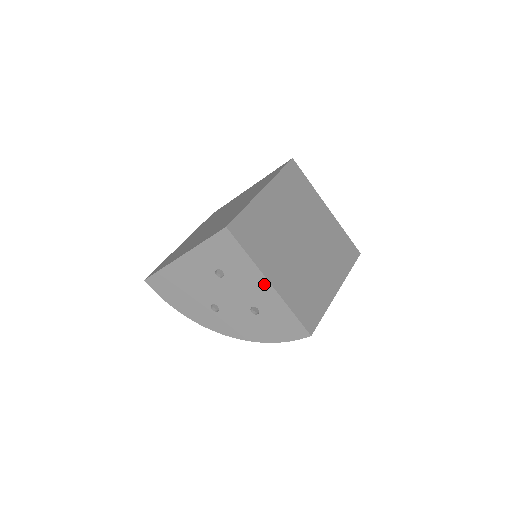
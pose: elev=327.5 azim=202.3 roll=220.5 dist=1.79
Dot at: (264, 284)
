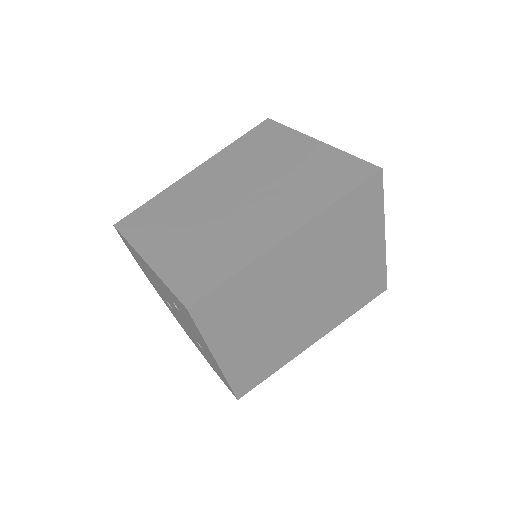
Dot at: (211, 354)
